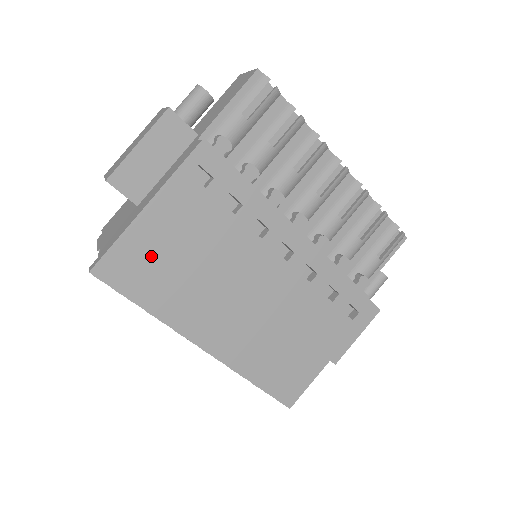
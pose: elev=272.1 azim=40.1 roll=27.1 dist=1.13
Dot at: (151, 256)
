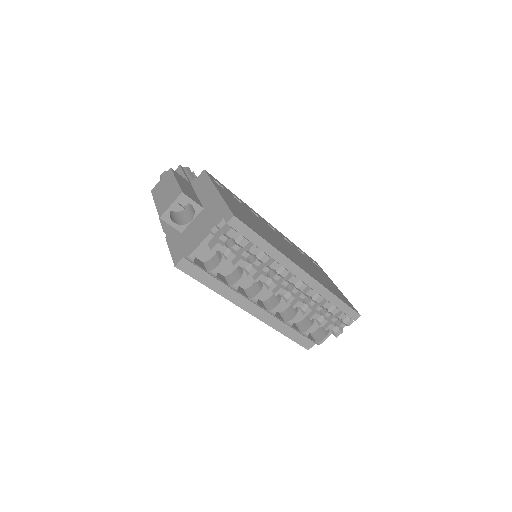
Dot at: (242, 215)
